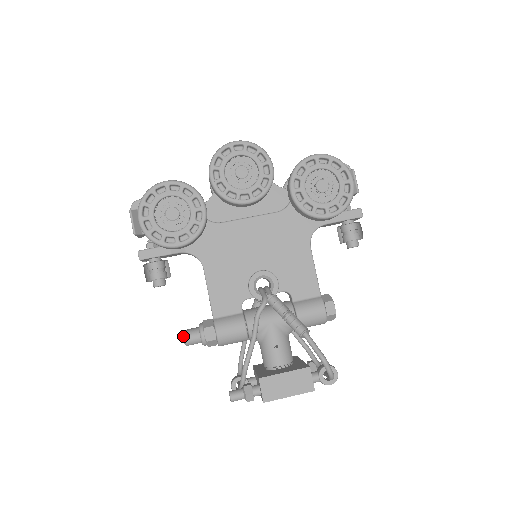
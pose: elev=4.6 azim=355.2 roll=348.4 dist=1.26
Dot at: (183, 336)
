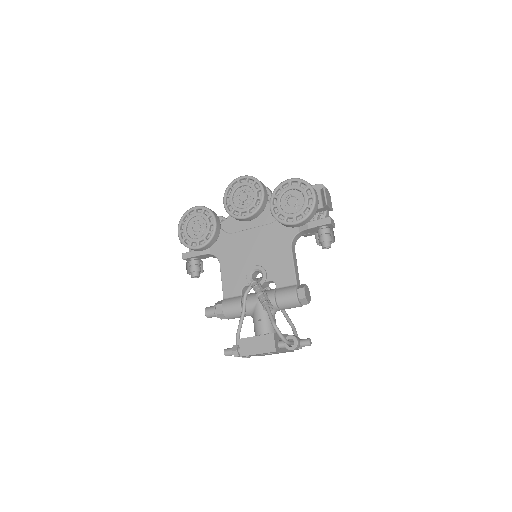
Dot at: occluded
